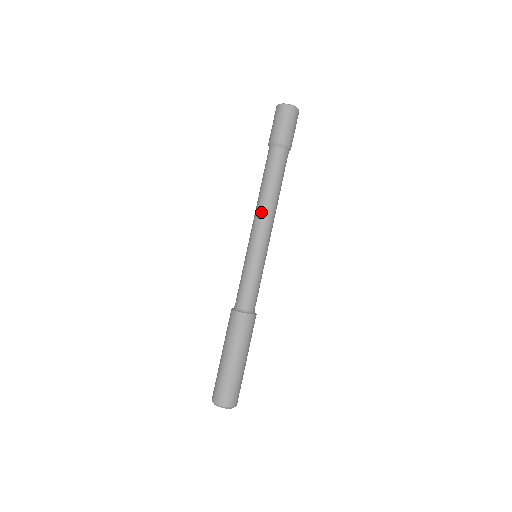
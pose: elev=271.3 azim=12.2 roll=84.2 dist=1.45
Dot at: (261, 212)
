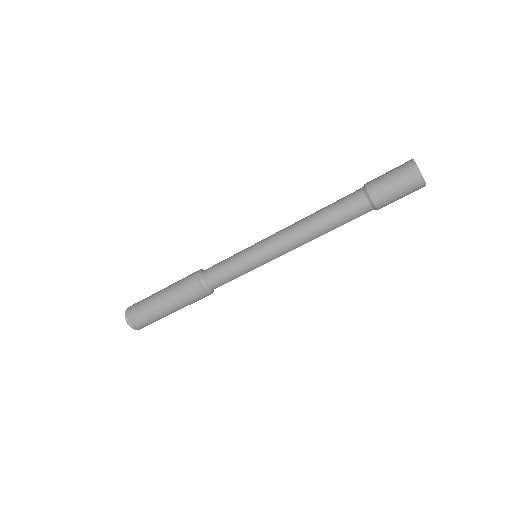
Dot at: (295, 237)
